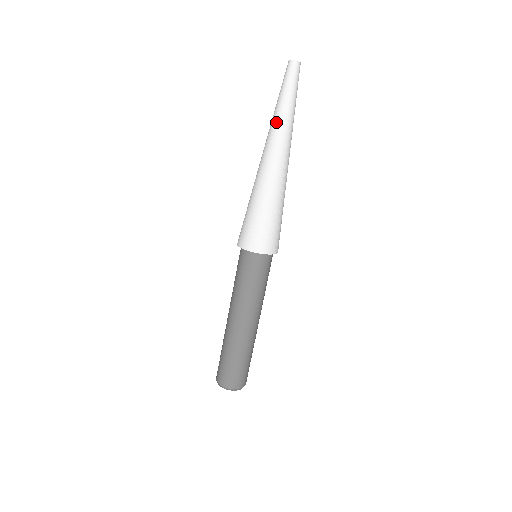
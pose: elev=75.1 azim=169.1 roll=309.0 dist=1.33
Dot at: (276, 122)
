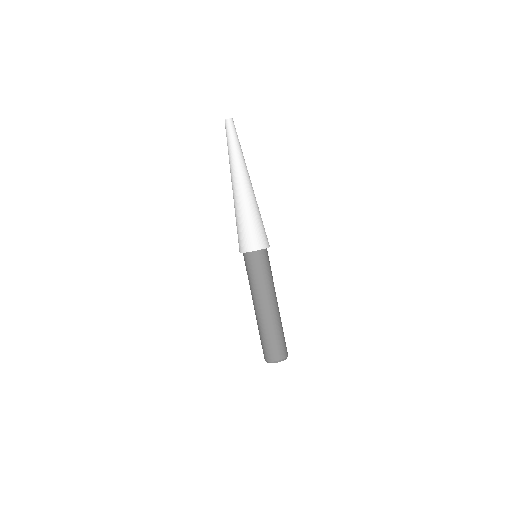
Dot at: (238, 159)
